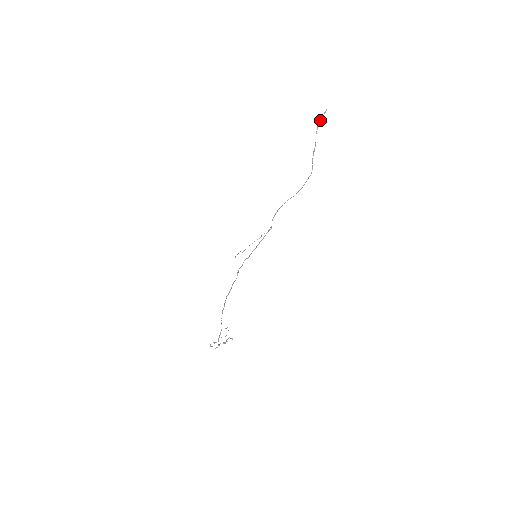
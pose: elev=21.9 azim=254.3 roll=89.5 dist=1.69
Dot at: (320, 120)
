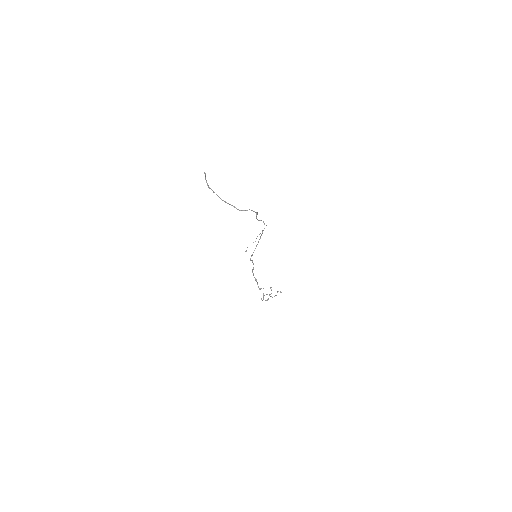
Dot at: occluded
